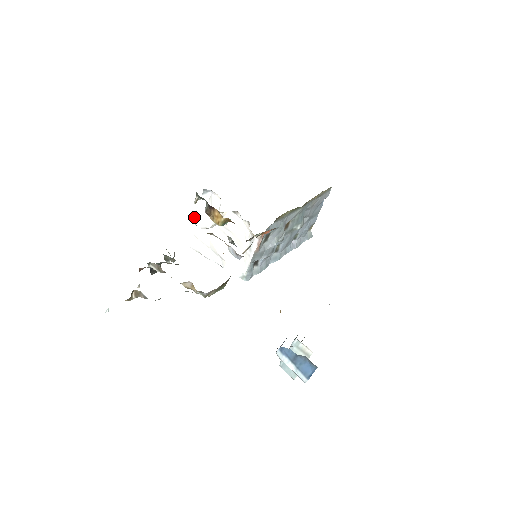
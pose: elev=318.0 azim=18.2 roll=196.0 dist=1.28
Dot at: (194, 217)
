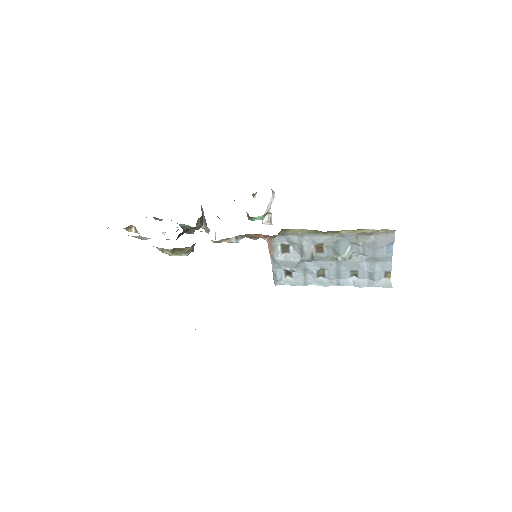
Dot at: (265, 212)
